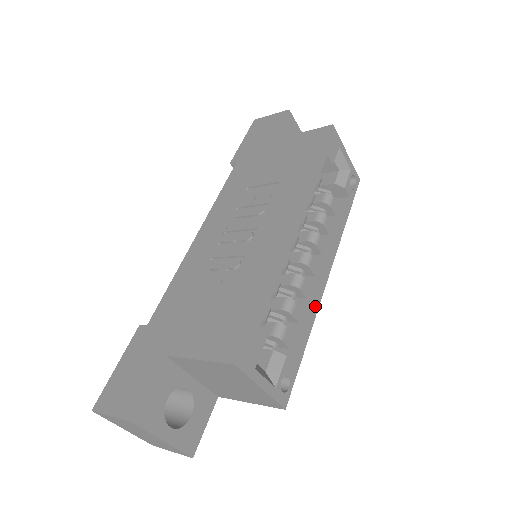
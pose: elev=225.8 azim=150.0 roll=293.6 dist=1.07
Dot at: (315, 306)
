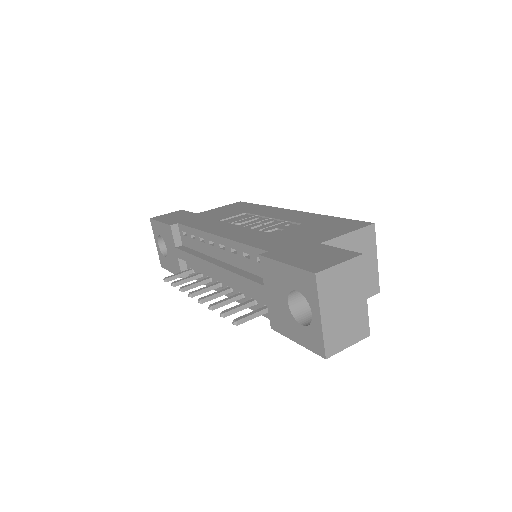
Dot at: occluded
